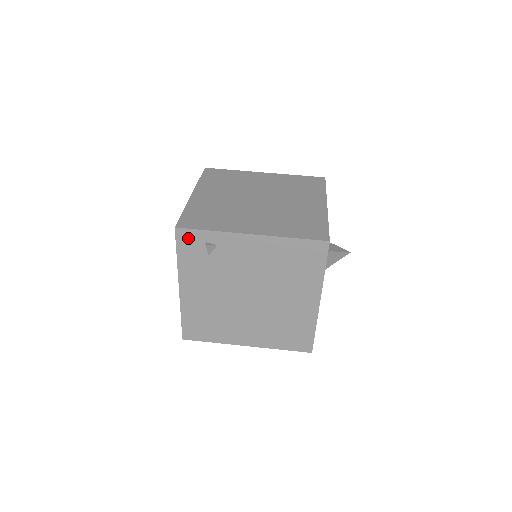
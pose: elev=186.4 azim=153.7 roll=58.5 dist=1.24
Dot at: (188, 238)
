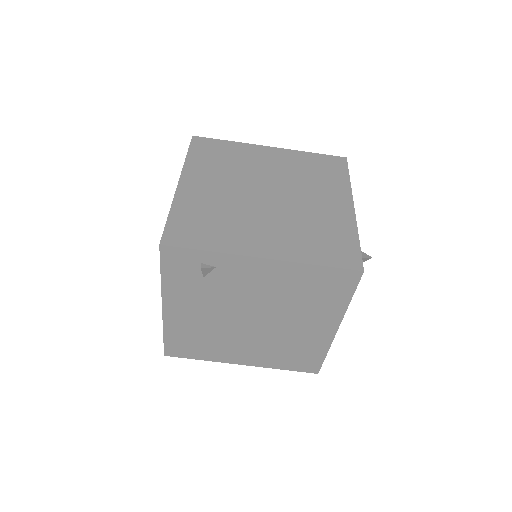
Dot at: (177, 257)
